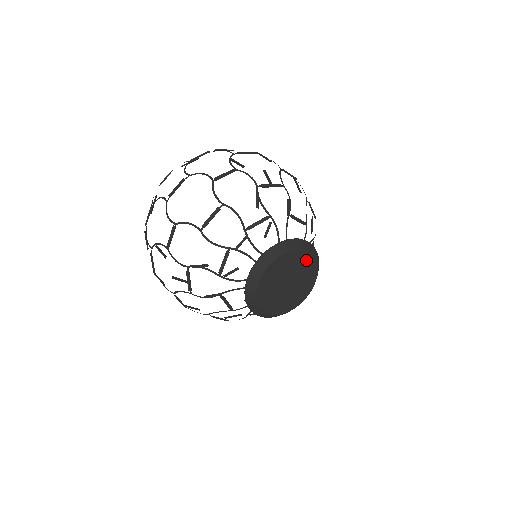
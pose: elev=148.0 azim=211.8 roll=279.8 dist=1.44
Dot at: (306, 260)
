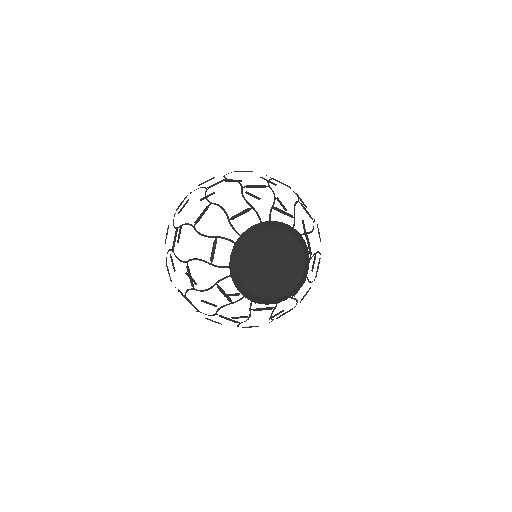
Dot at: (299, 261)
